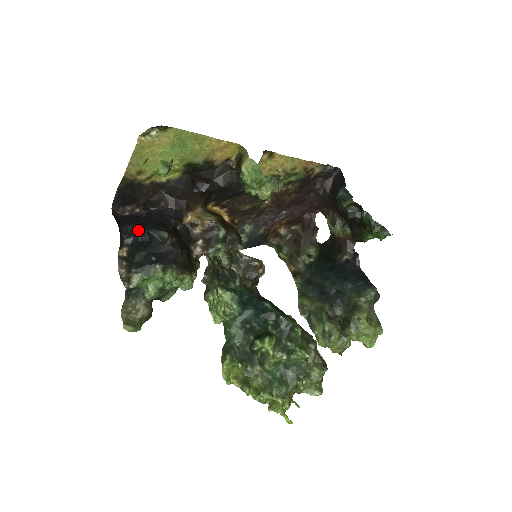
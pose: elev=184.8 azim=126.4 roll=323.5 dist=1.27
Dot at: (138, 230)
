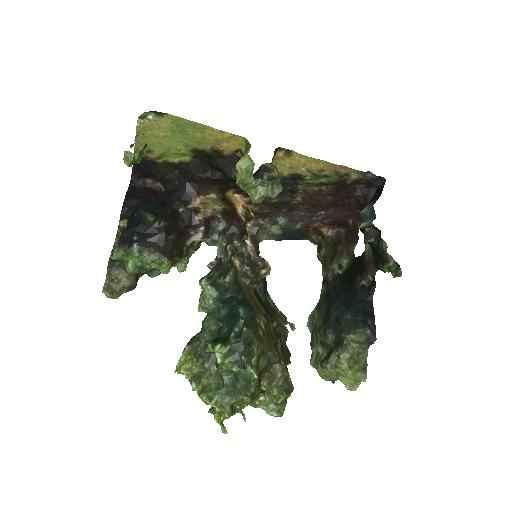
Dot at: (137, 206)
